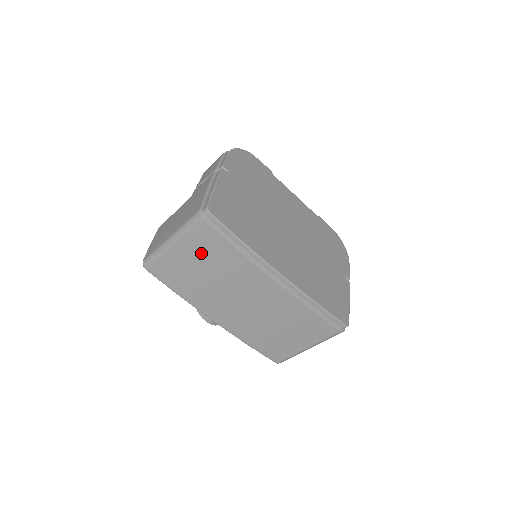
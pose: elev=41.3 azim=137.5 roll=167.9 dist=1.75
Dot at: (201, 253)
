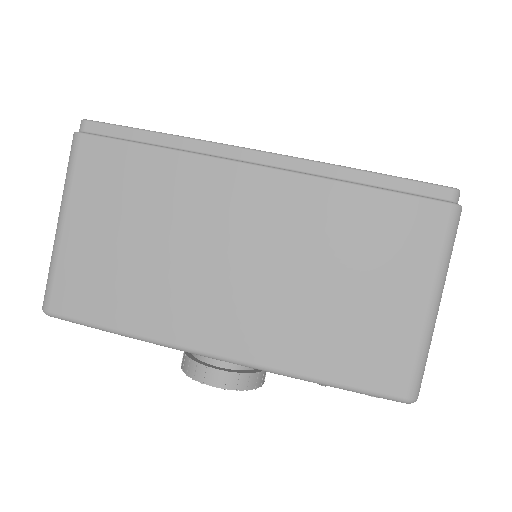
Dot at: (109, 203)
